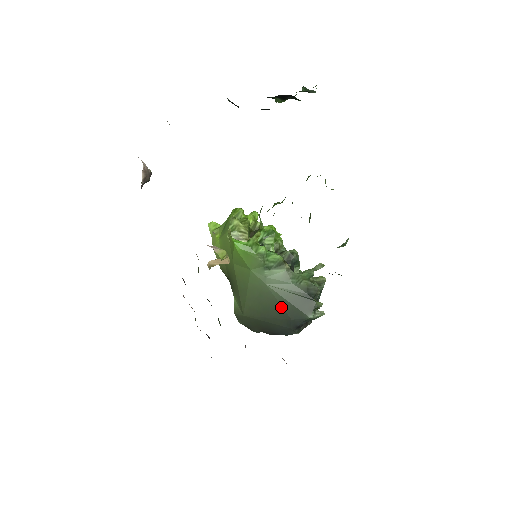
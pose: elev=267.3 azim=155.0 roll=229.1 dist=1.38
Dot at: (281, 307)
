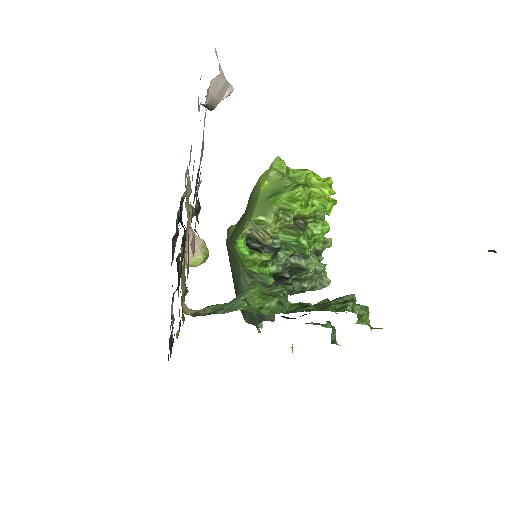
Dot at: (238, 292)
